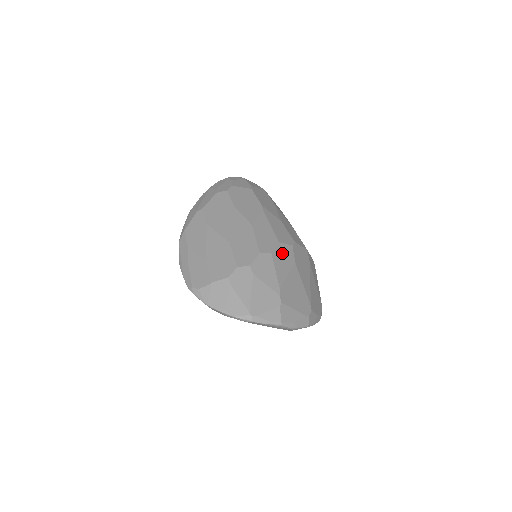
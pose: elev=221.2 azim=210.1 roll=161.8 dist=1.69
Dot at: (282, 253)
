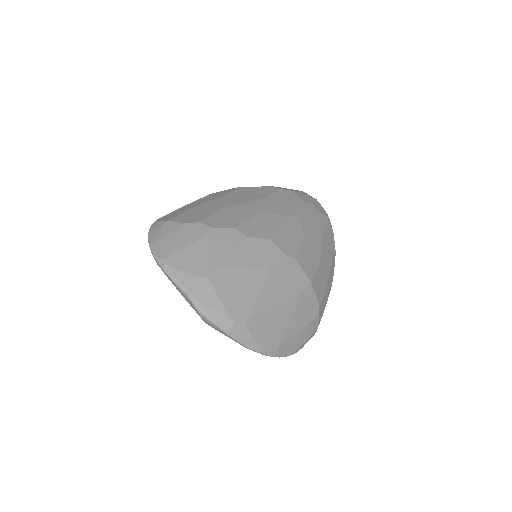
Dot at: (262, 248)
